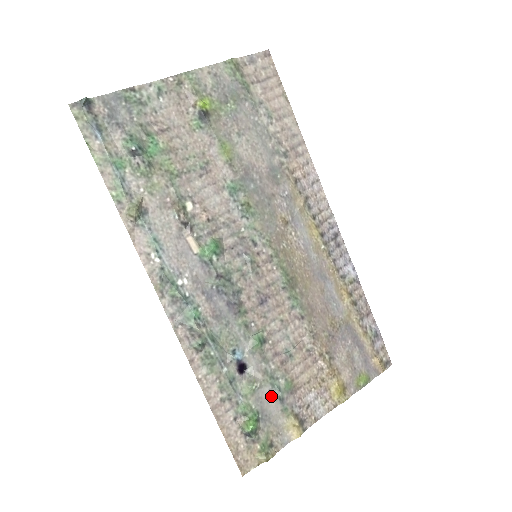
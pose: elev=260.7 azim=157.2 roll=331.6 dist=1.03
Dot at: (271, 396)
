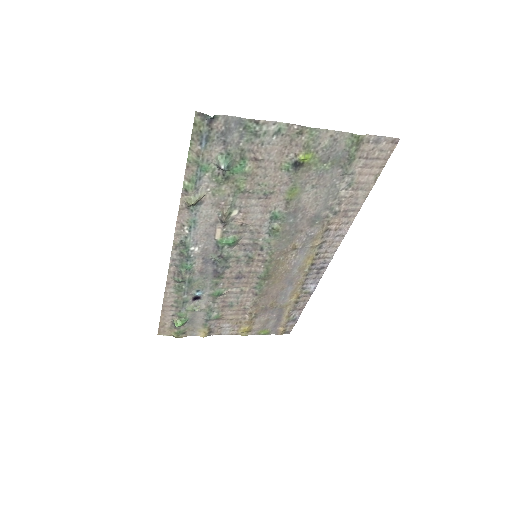
Dot at: (203, 316)
